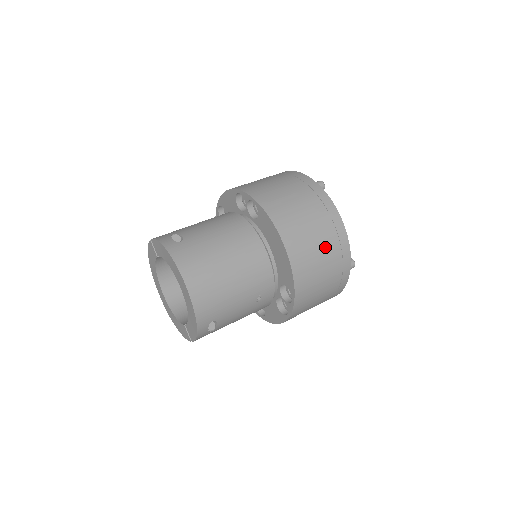
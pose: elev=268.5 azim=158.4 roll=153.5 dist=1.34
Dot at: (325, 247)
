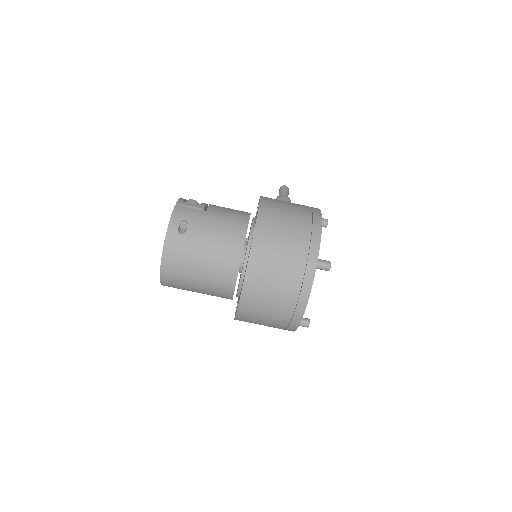
Dot at: (275, 316)
